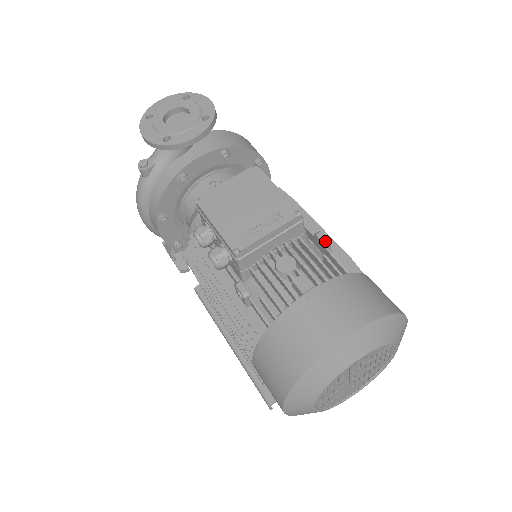
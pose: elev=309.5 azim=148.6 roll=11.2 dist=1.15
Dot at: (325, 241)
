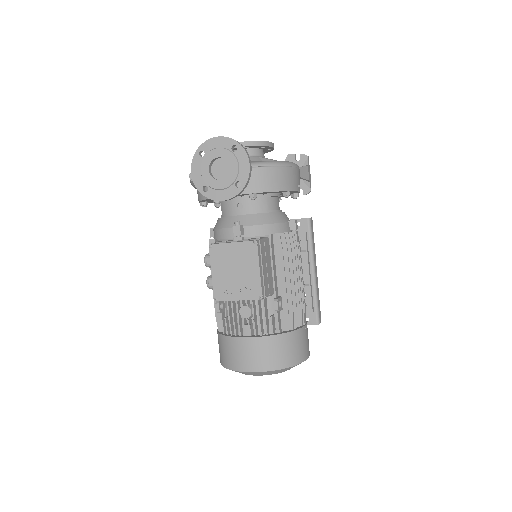
Dot at: (276, 309)
